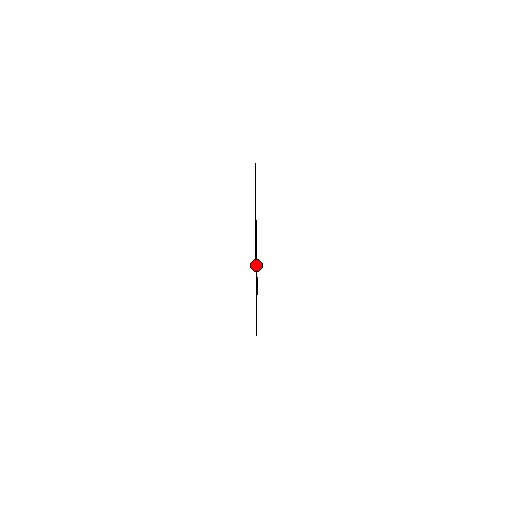
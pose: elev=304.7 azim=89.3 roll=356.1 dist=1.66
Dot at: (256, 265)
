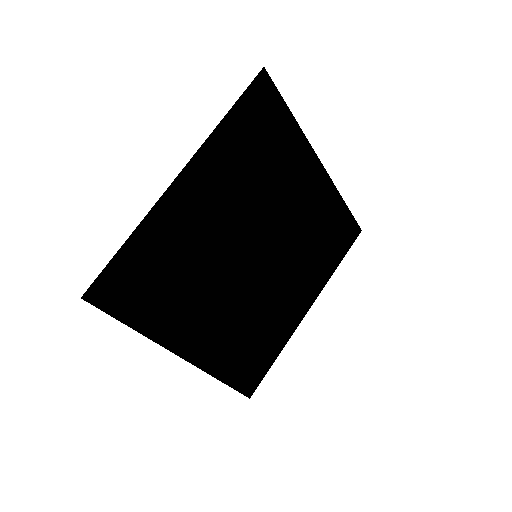
Dot at: (257, 189)
